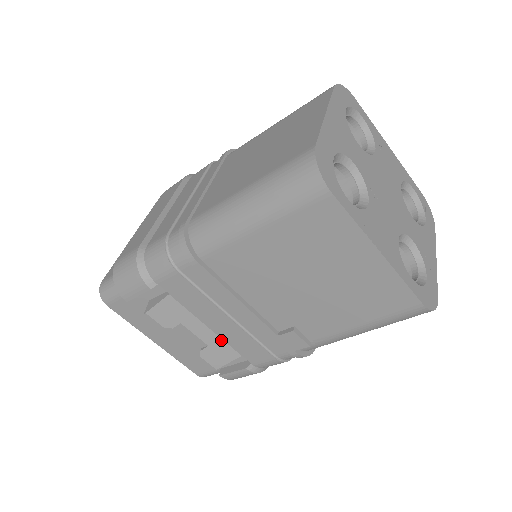
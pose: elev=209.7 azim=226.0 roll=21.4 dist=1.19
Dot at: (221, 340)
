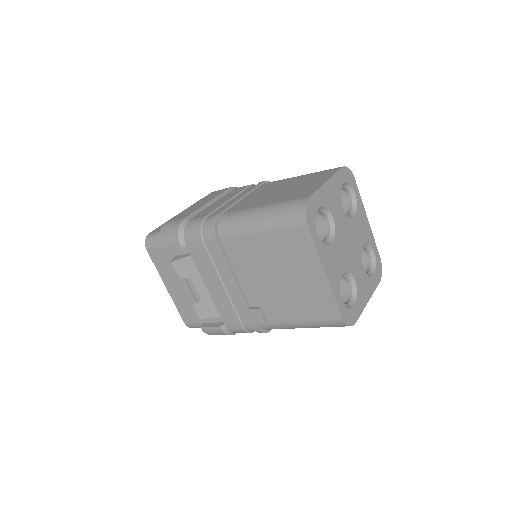
Dot at: (211, 300)
